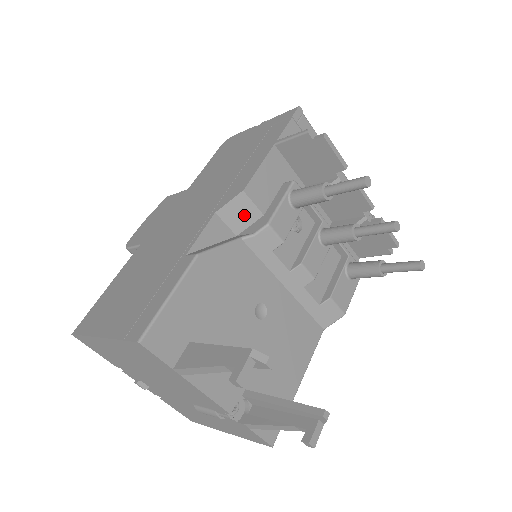
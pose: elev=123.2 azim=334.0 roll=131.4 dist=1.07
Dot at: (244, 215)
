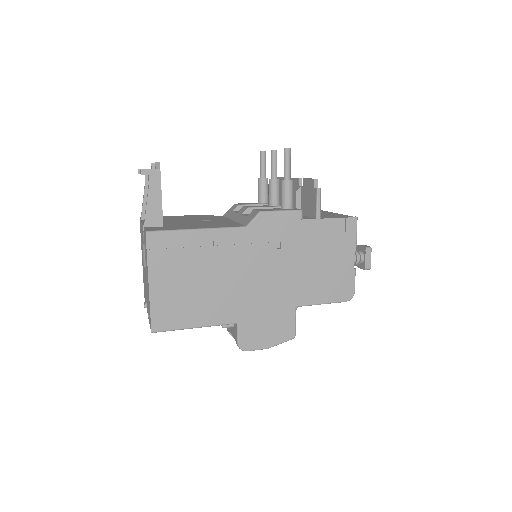
Dot at: occluded
